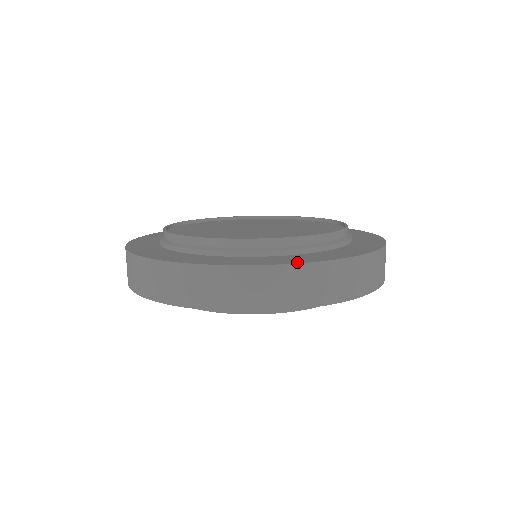
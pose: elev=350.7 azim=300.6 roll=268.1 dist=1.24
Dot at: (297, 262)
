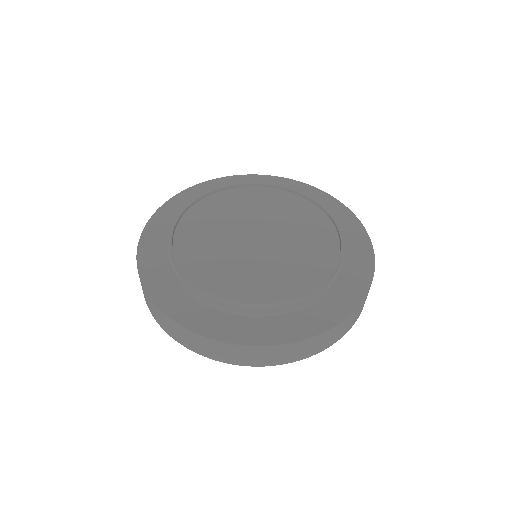
Dot at: (307, 336)
